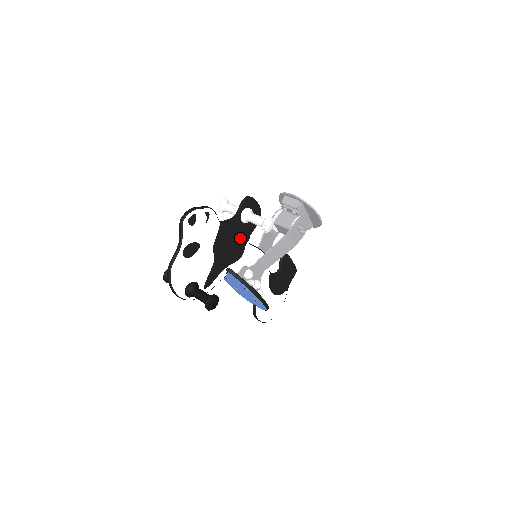
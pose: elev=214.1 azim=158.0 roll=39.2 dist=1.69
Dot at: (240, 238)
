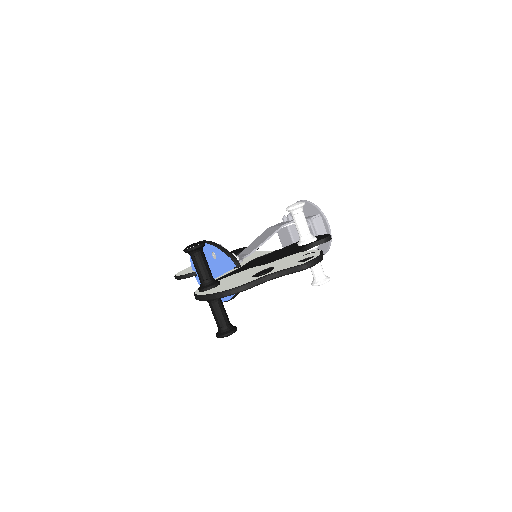
Dot at: occluded
